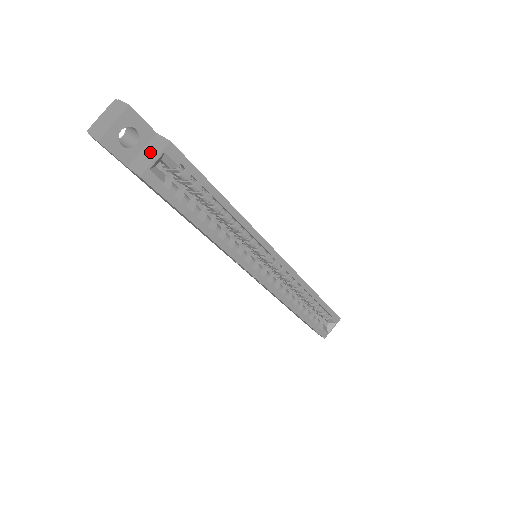
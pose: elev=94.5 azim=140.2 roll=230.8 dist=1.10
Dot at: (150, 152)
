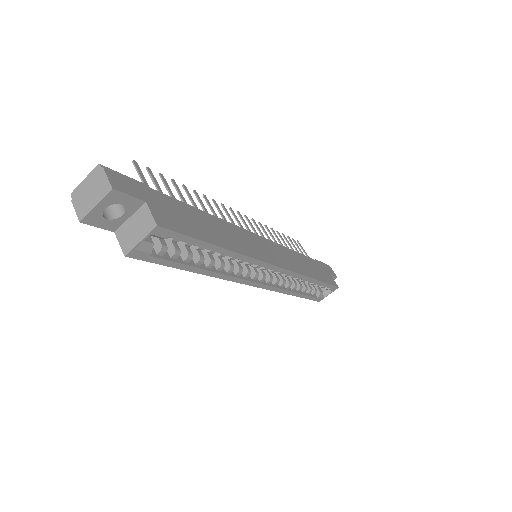
Dot at: (137, 227)
